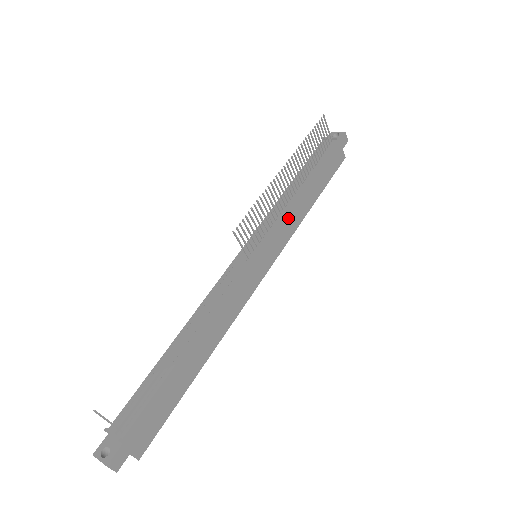
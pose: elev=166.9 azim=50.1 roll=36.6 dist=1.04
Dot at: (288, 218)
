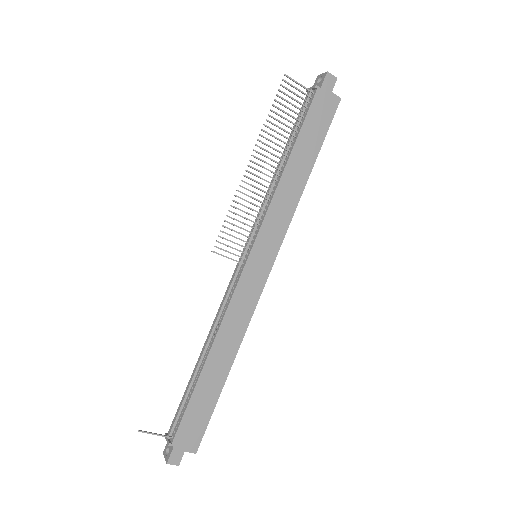
Dot at: (277, 206)
